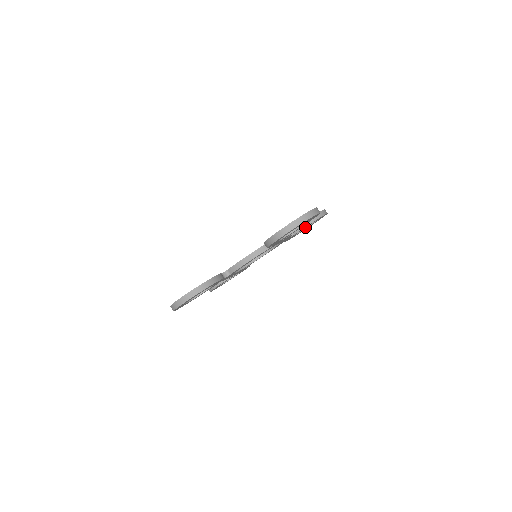
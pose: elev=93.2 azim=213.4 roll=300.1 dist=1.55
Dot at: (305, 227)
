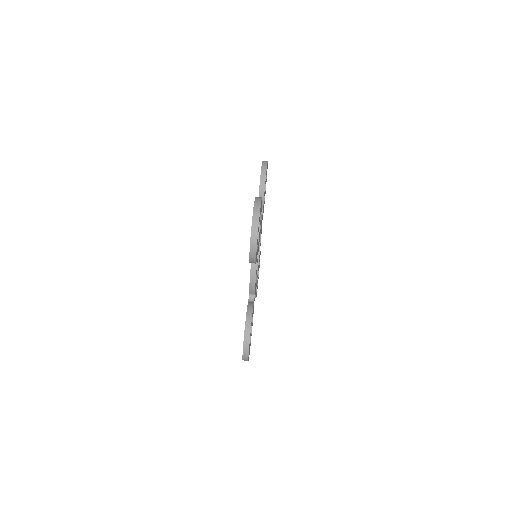
Dot at: (264, 194)
